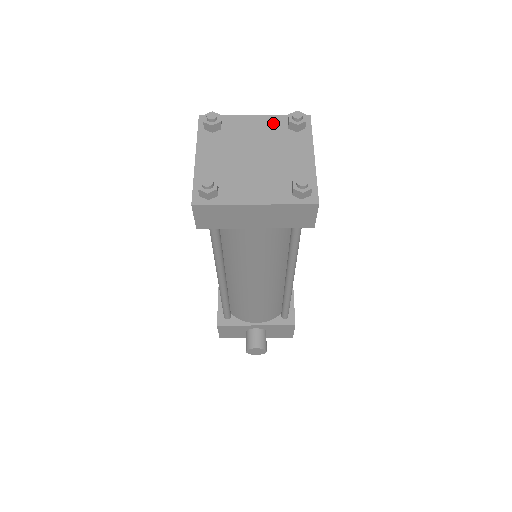
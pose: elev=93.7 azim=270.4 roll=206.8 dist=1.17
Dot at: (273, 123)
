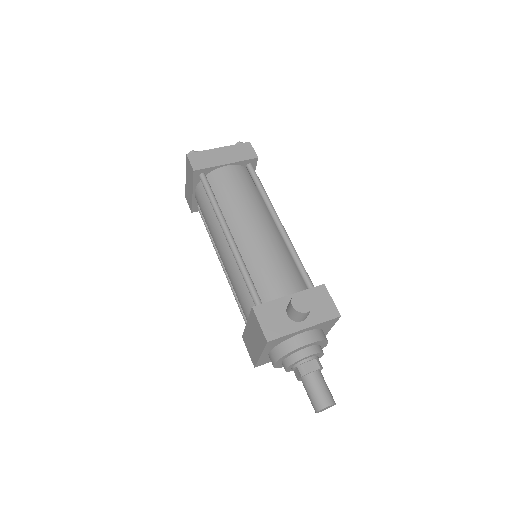
Dot at: occluded
